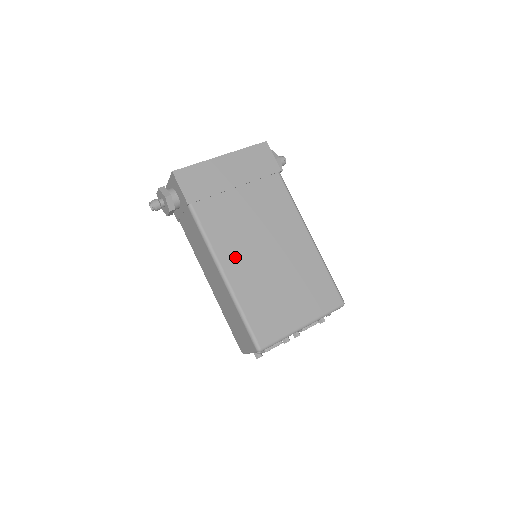
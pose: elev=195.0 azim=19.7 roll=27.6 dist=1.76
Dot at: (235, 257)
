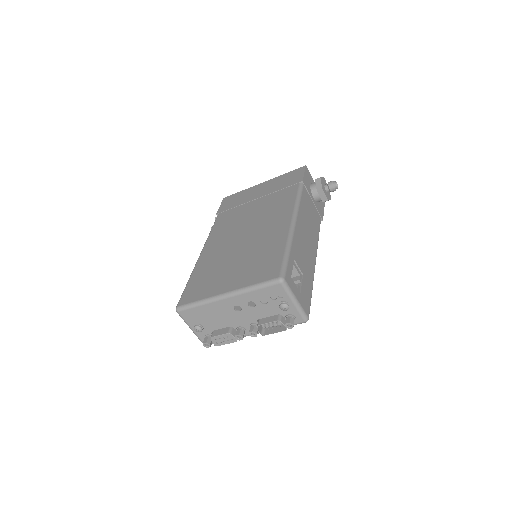
Dot at: (217, 242)
